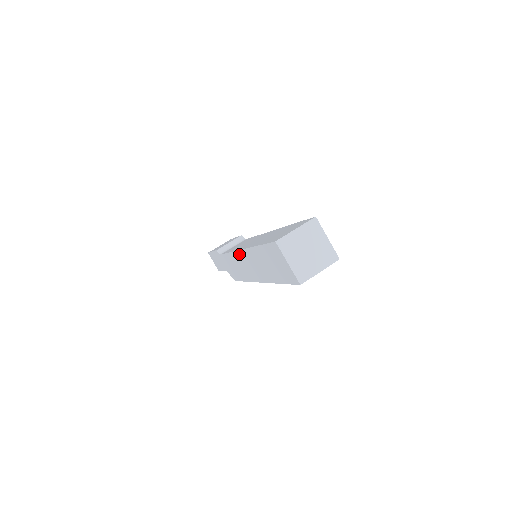
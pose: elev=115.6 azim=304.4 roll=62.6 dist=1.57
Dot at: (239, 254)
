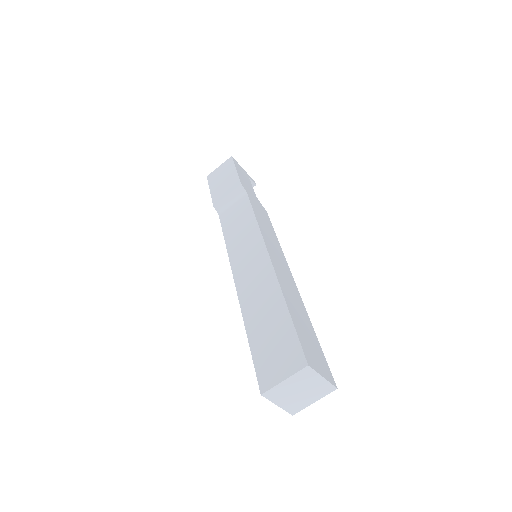
Dot at: occluded
